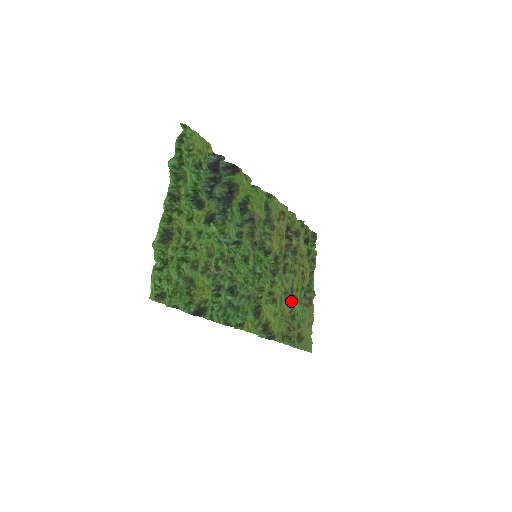
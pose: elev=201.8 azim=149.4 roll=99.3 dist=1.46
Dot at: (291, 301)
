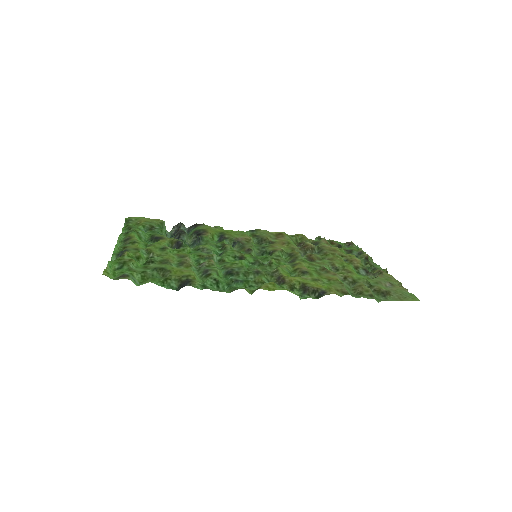
Dot at: occluded
